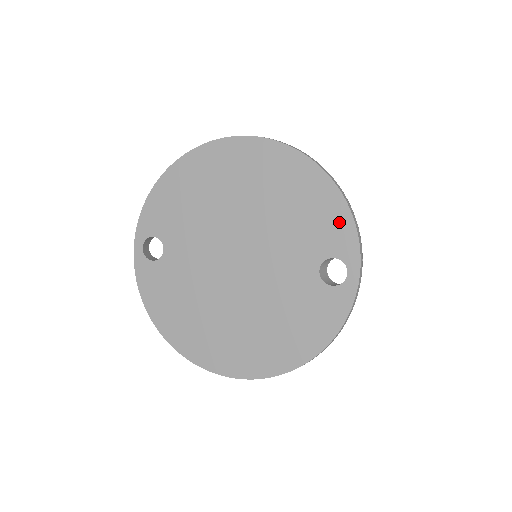
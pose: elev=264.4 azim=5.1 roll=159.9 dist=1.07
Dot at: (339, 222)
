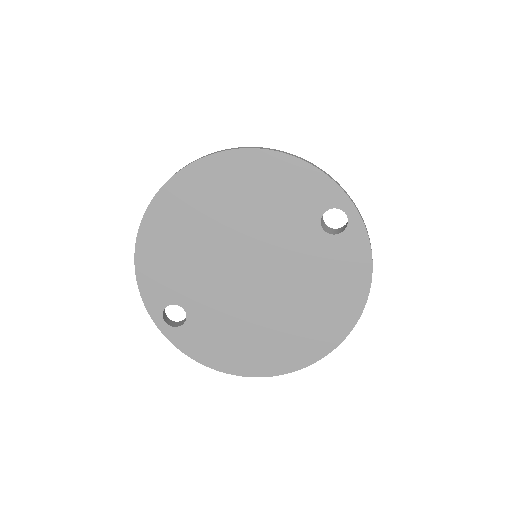
Dot at: (310, 180)
